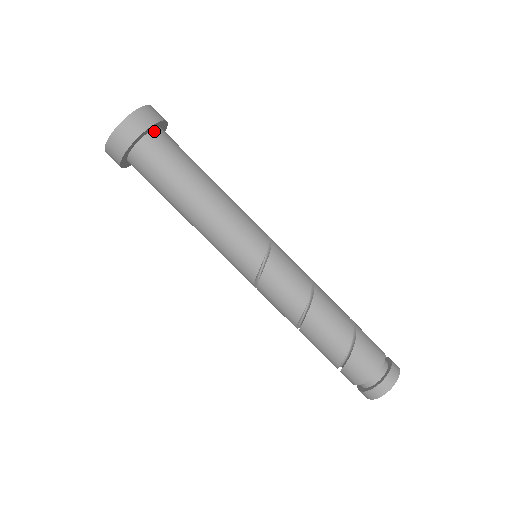
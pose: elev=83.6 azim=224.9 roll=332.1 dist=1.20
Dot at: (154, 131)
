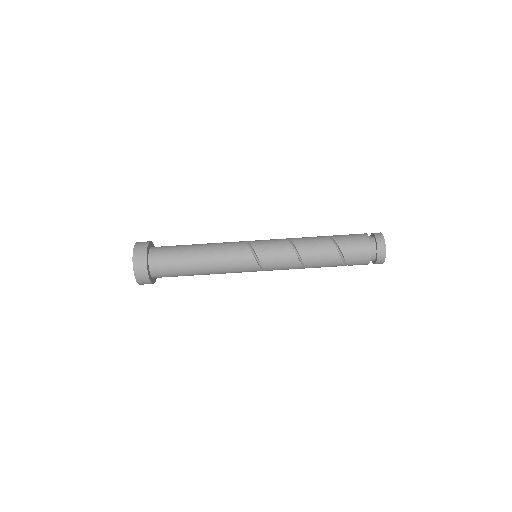
Dot at: (150, 266)
